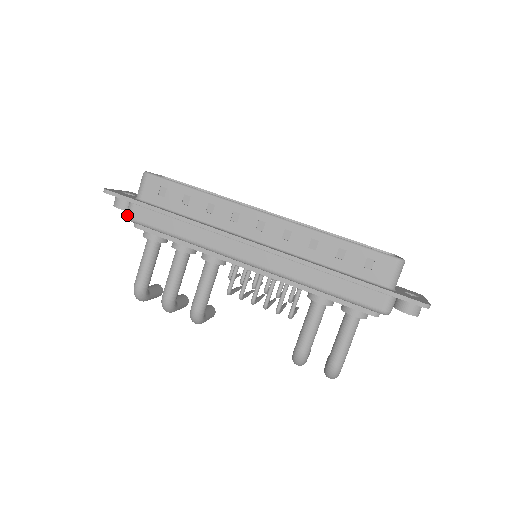
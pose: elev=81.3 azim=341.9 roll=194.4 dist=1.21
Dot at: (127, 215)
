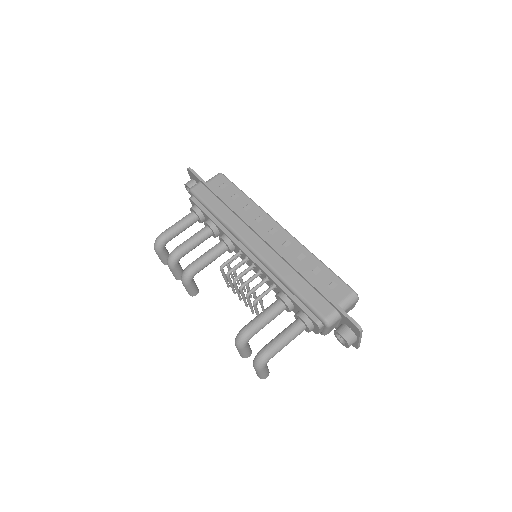
Dot at: (191, 187)
